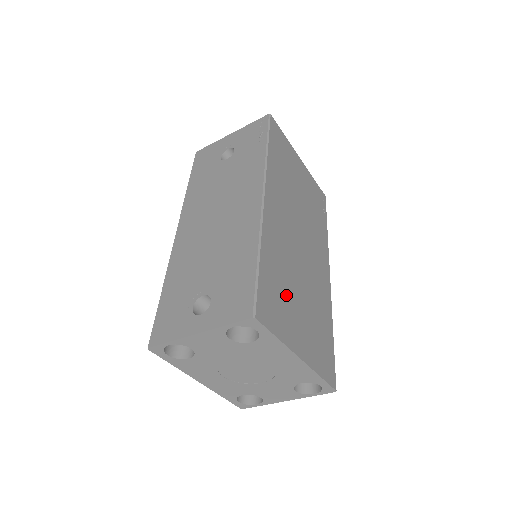
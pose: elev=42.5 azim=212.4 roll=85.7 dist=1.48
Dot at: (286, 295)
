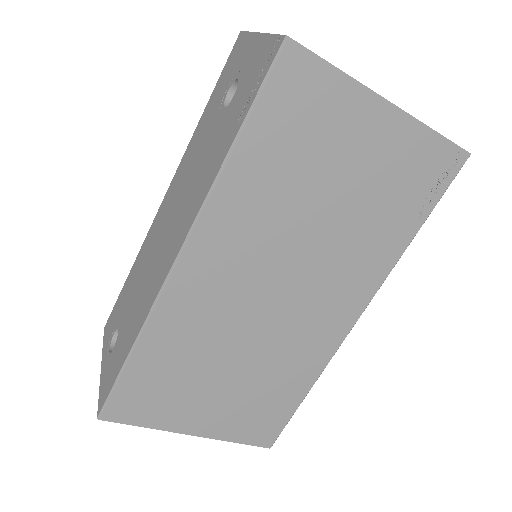
Dot at: (187, 381)
